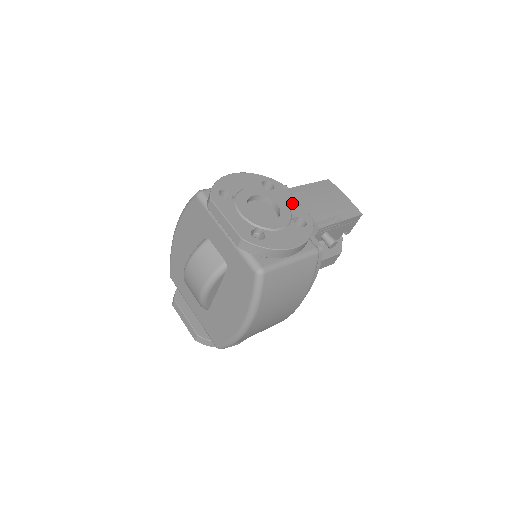
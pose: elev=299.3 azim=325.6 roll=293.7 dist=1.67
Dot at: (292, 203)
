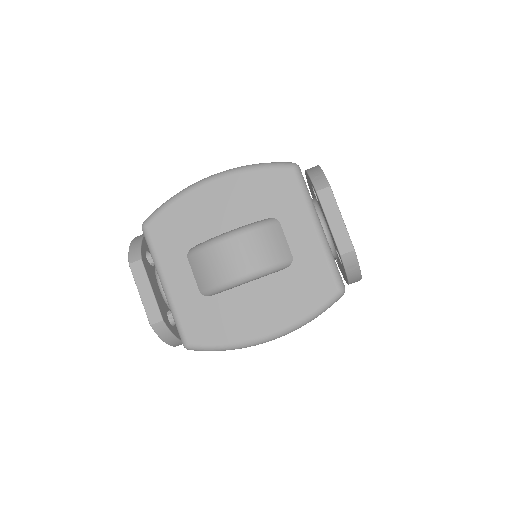
Dot at: occluded
